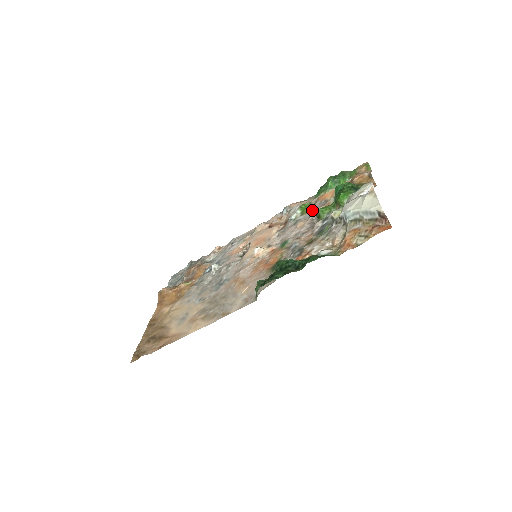
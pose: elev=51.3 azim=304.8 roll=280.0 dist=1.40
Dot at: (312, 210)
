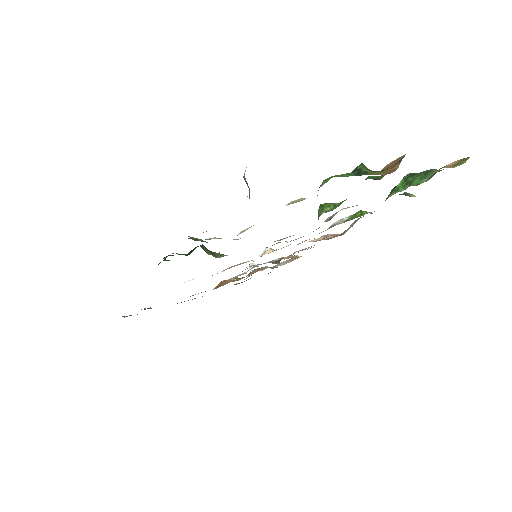
Dot at: occluded
